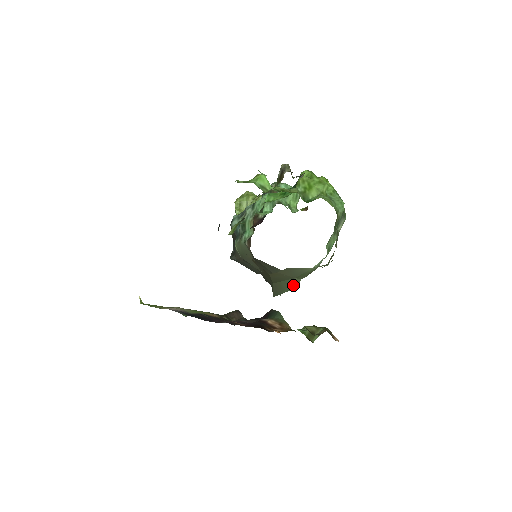
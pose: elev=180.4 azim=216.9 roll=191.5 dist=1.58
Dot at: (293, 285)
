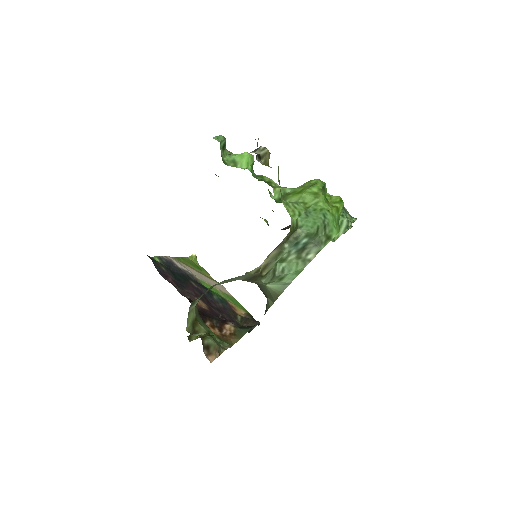
Dot at: (267, 305)
